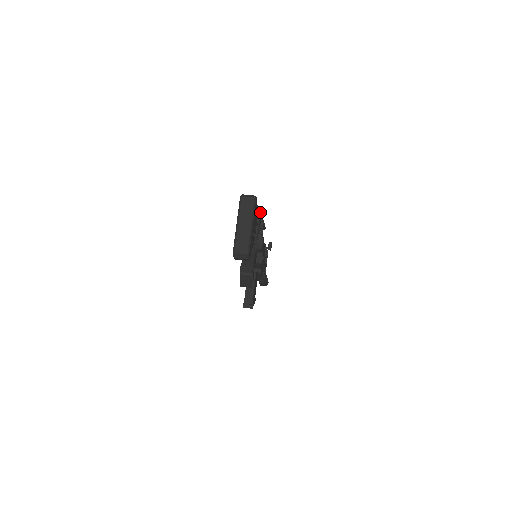
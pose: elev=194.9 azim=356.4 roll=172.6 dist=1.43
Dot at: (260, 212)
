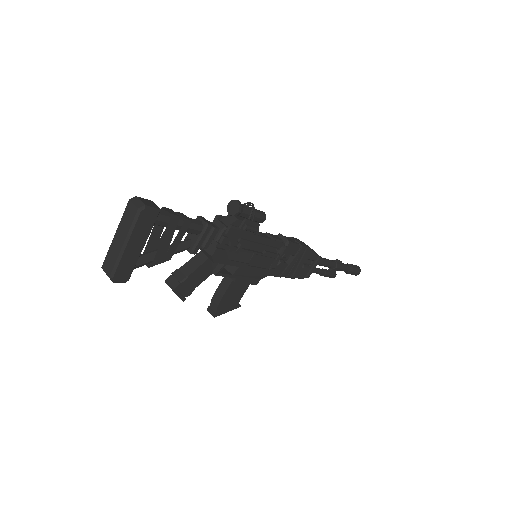
Dot at: (235, 211)
